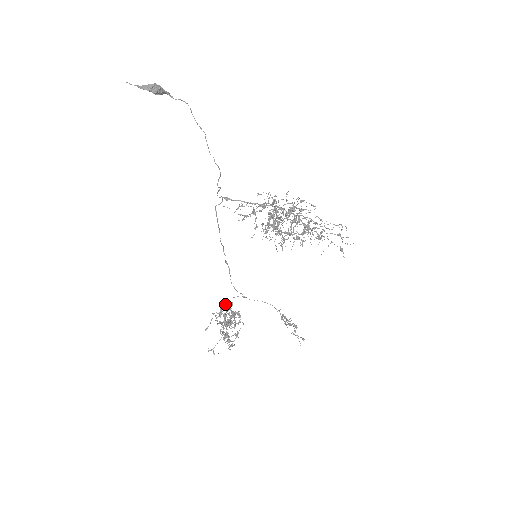
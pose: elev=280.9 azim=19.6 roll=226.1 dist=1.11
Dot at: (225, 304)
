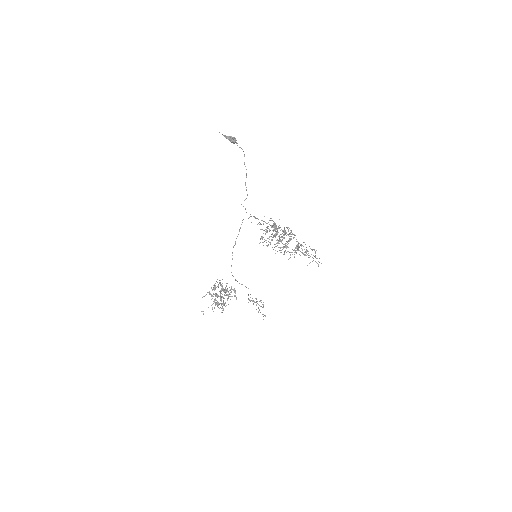
Dot at: occluded
